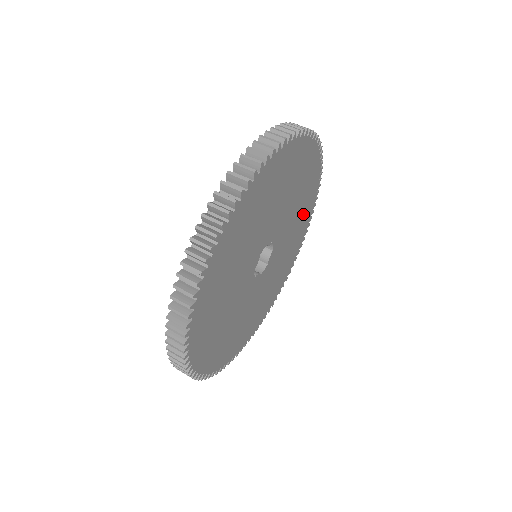
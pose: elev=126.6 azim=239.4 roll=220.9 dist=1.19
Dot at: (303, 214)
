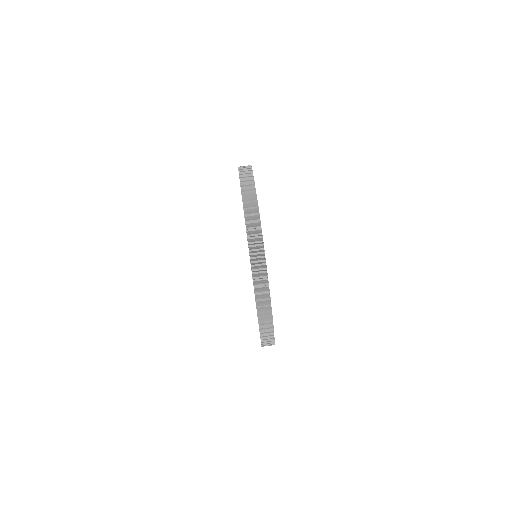
Dot at: occluded
